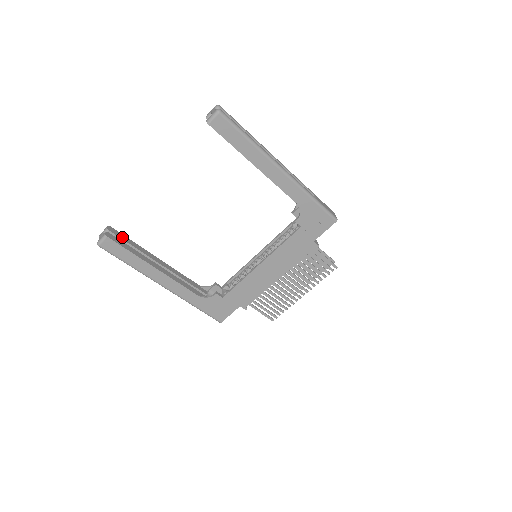
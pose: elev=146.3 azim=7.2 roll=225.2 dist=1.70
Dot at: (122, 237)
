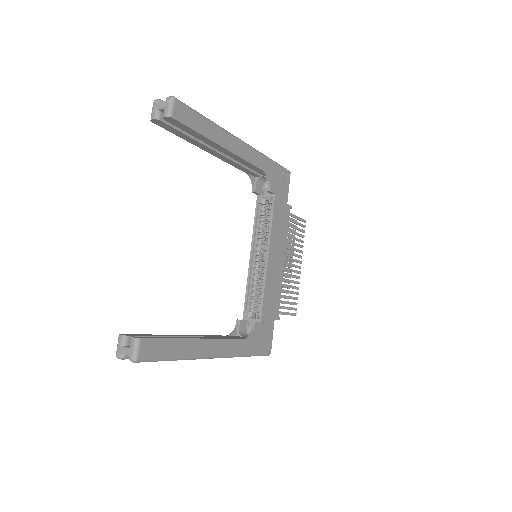
Dot at: (142, 335)
